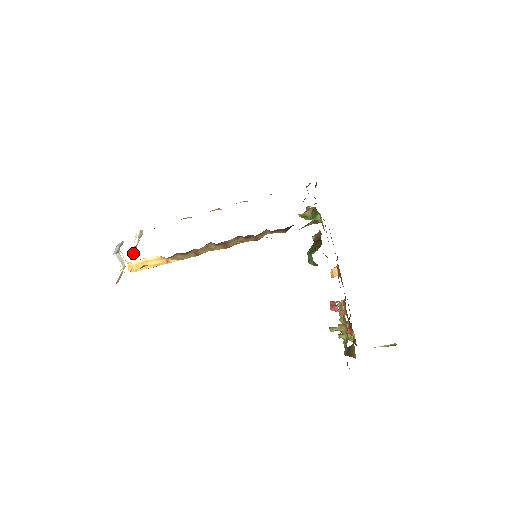
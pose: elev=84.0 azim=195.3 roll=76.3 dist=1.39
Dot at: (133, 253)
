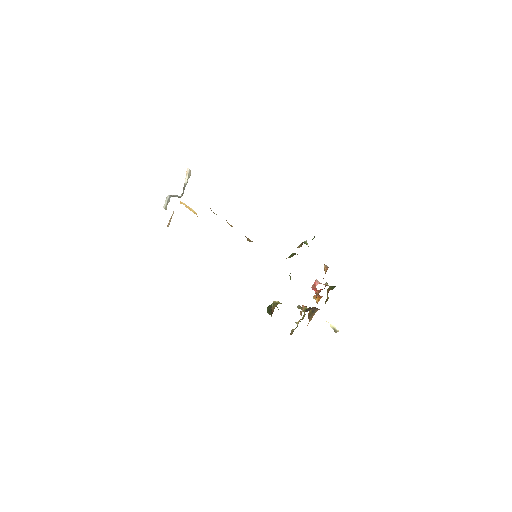
Dot at: (183, 192)
